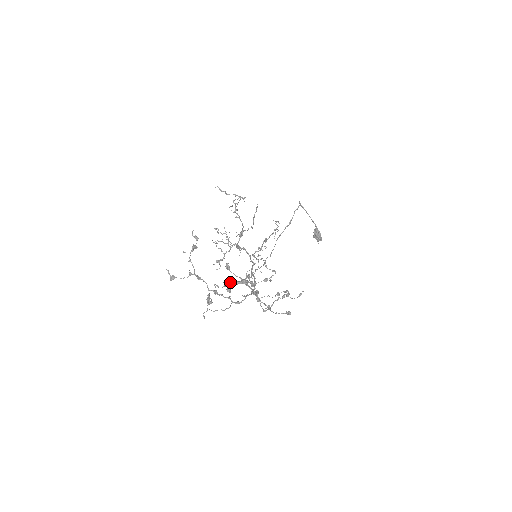
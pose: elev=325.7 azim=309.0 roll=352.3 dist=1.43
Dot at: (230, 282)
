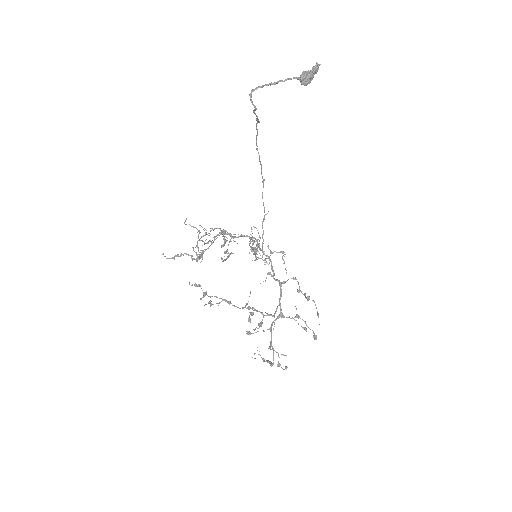
Dot at: (262, 359)
